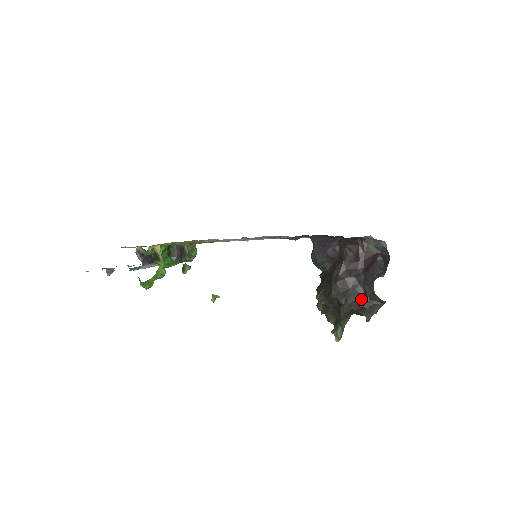
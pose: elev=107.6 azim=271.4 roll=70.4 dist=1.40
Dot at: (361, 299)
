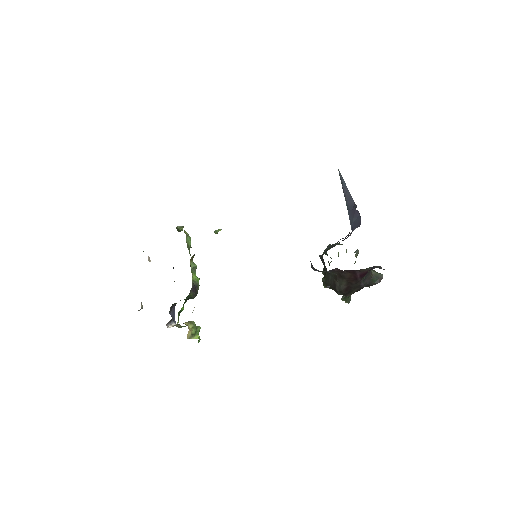
Dot at: (362, 287)
